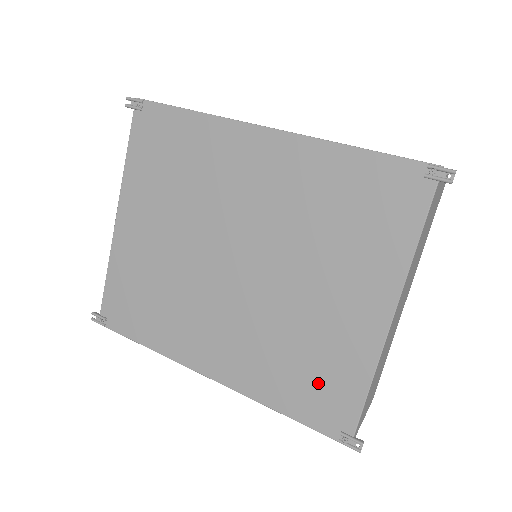
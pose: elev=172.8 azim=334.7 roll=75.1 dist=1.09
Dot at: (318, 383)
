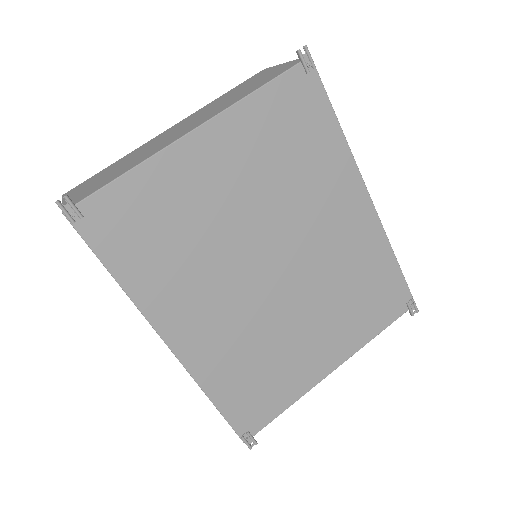
Dot at: (259, 391)
